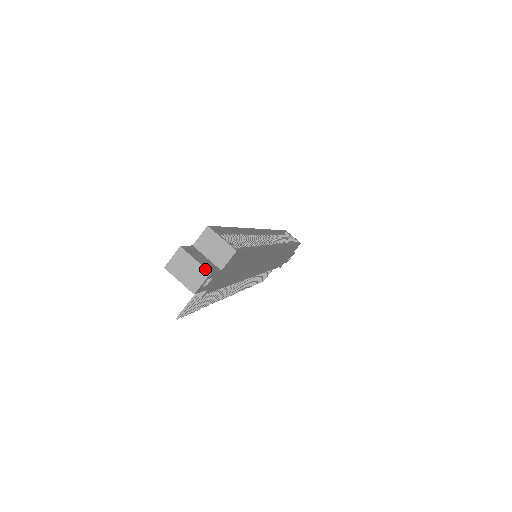
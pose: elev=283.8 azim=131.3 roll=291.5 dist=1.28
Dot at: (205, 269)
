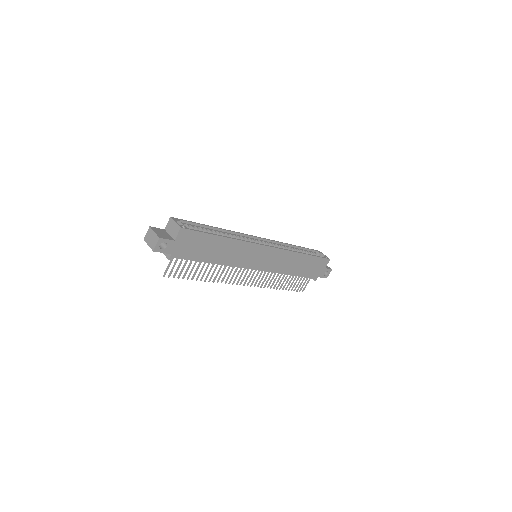
Dot at: (157, 236)
